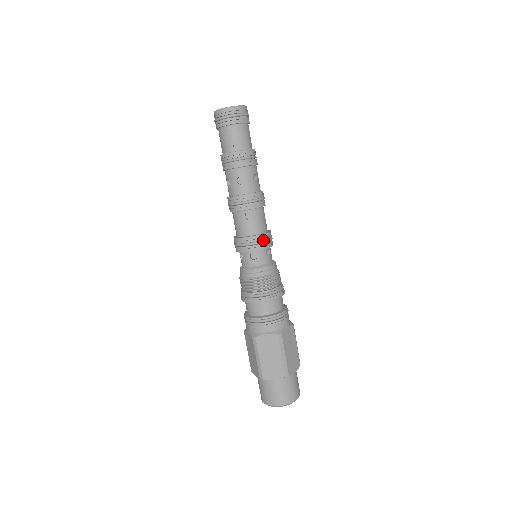
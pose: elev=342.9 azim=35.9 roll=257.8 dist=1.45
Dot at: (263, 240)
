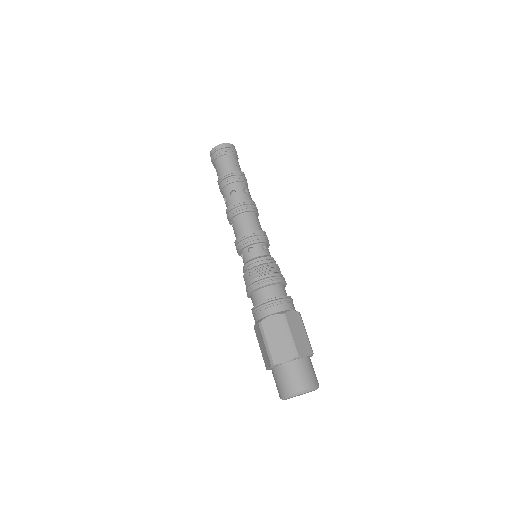
Dot at: (267, 237)
